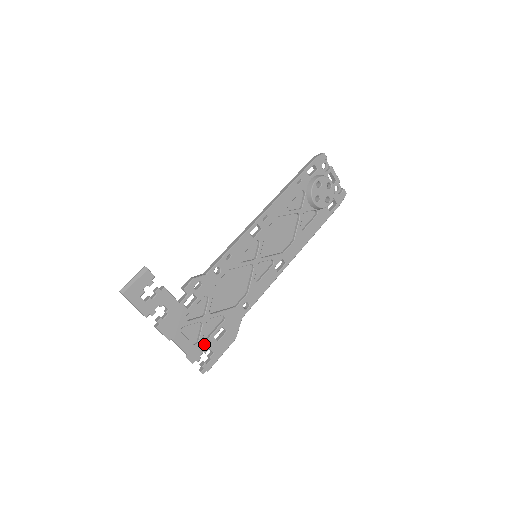
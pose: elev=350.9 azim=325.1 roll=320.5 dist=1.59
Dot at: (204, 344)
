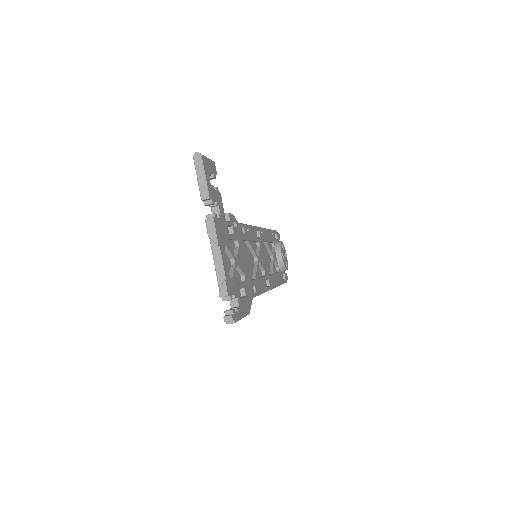
Dot at: (234, 286)
